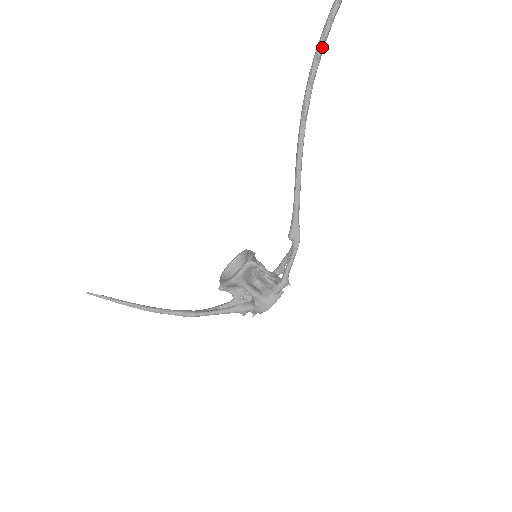
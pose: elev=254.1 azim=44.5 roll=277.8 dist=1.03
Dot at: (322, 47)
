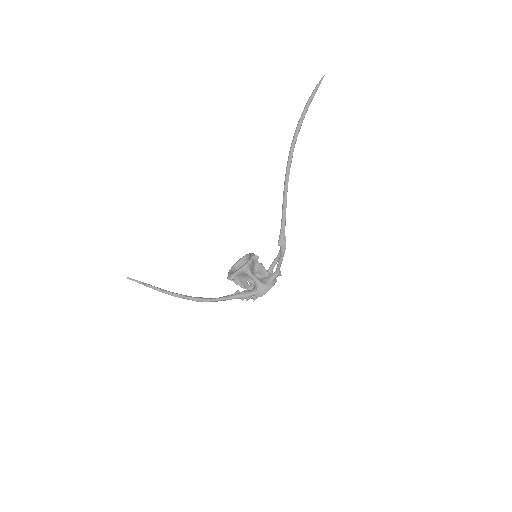
Dot at: (301, 125)
